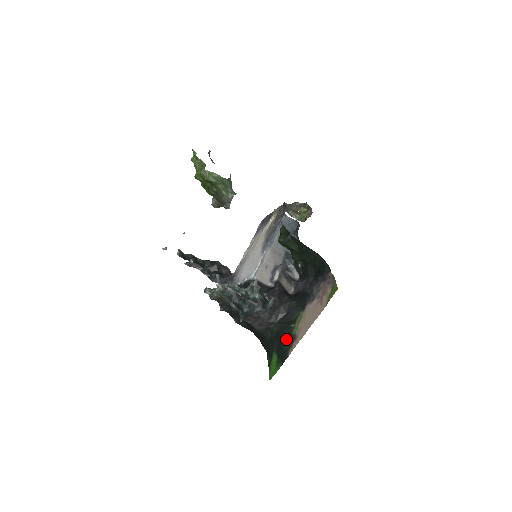
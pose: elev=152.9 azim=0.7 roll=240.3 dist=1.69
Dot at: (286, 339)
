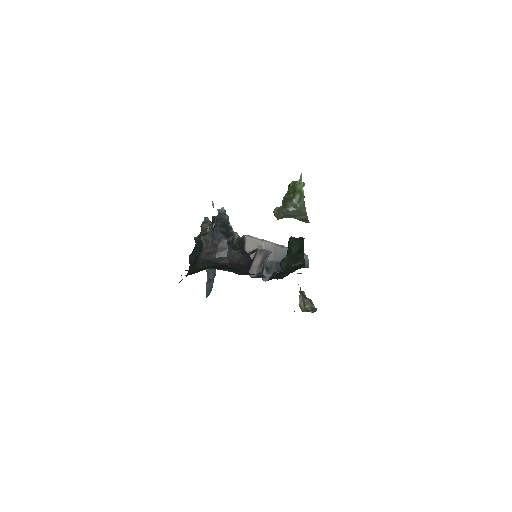
Dot at: occluded
